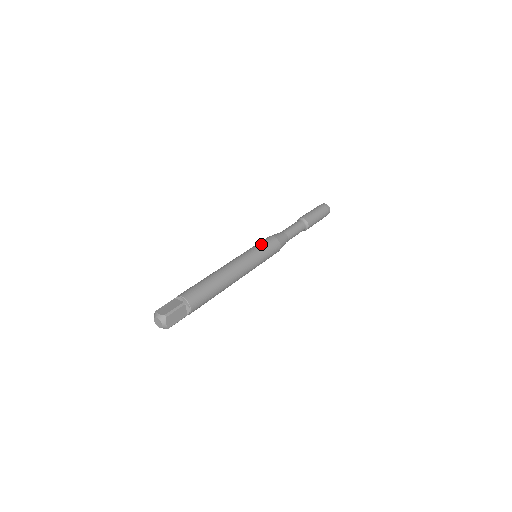
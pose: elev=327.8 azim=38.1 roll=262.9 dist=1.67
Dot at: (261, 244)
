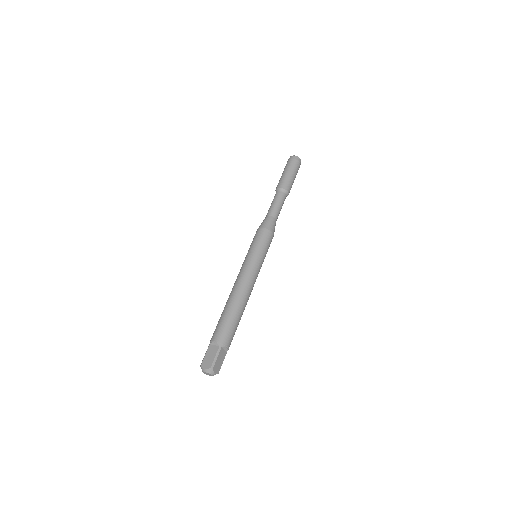
Dot at: (256, 244)
